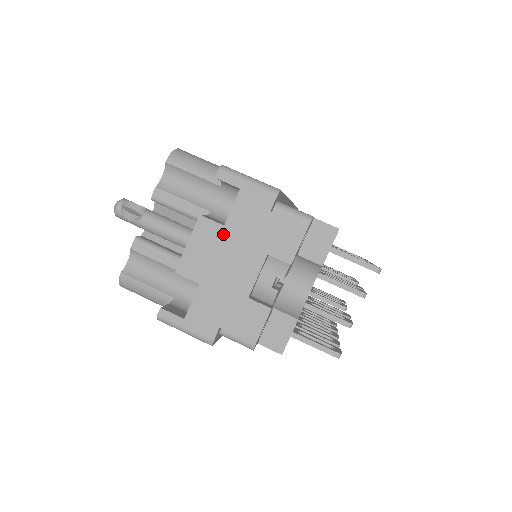
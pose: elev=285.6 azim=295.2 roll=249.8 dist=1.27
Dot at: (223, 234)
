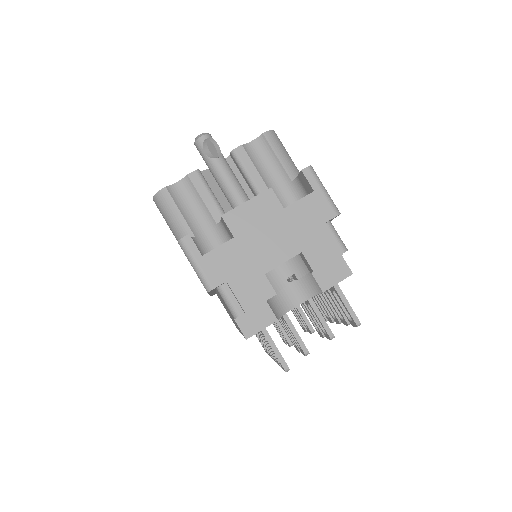
Dot at: (279, 214)
